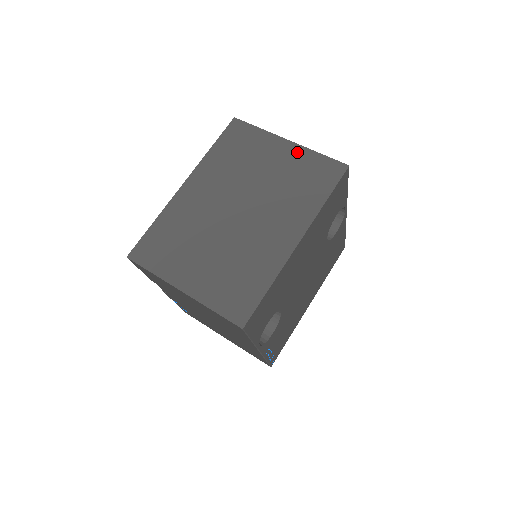
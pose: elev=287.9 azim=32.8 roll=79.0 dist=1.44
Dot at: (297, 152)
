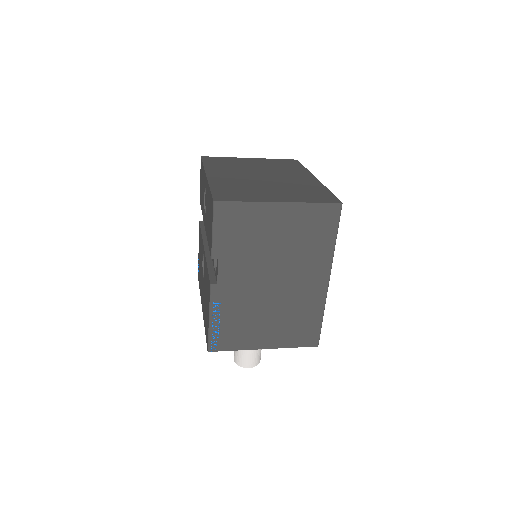
Dot at: (262, 160)
